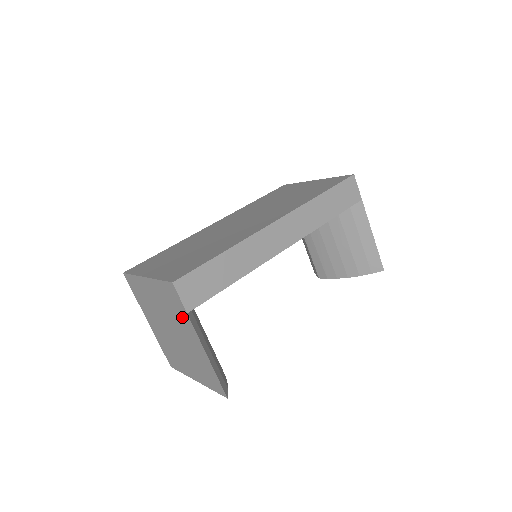
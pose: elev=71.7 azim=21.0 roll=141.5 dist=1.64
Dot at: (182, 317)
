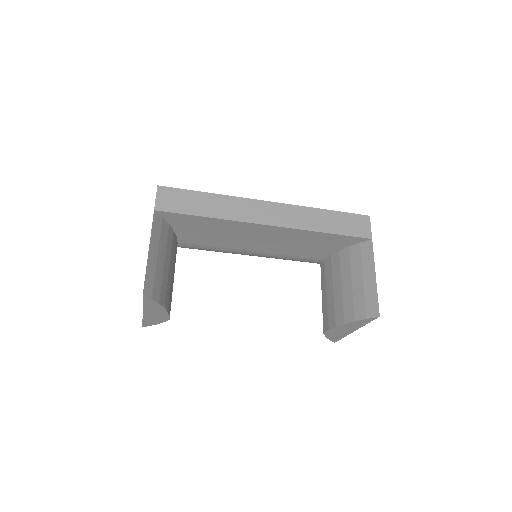
Dot at: occluded
